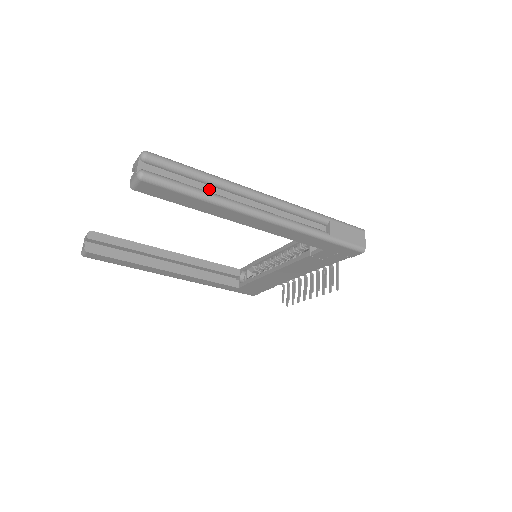
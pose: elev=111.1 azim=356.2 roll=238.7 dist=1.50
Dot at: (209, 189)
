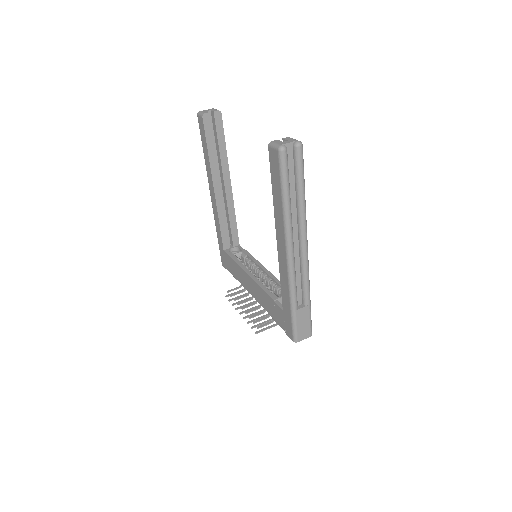
Dot at: (293, 203)
